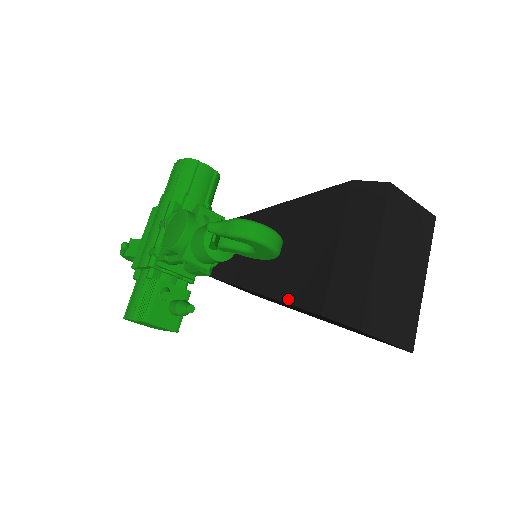
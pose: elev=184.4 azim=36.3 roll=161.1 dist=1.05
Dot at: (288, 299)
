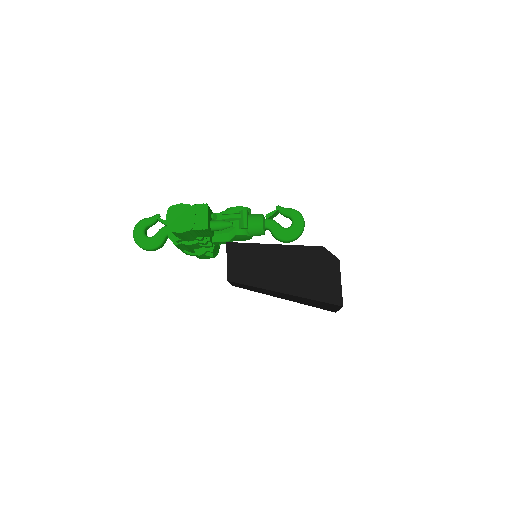
Dot at: (298, 246)
